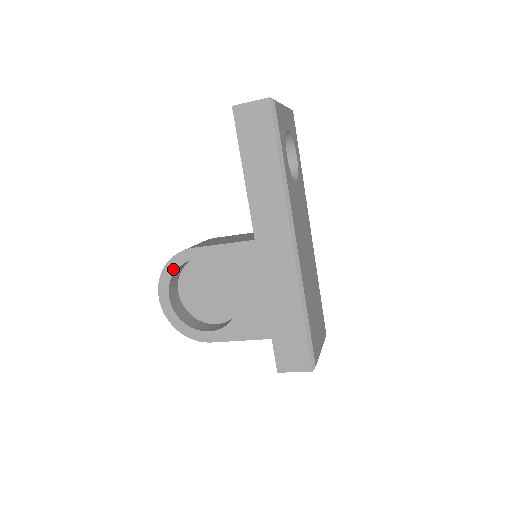
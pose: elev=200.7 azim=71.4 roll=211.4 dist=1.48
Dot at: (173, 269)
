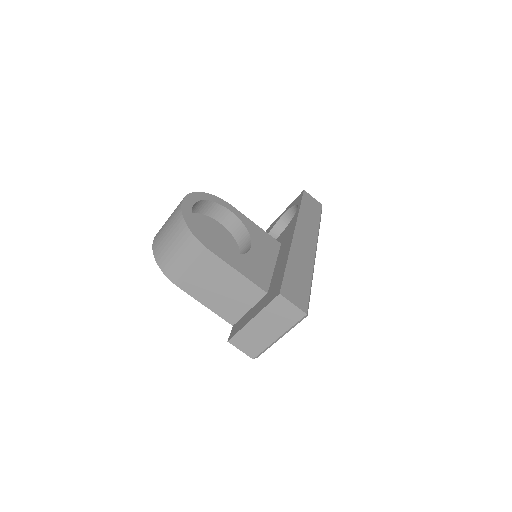
Dot at: (210, 199)
